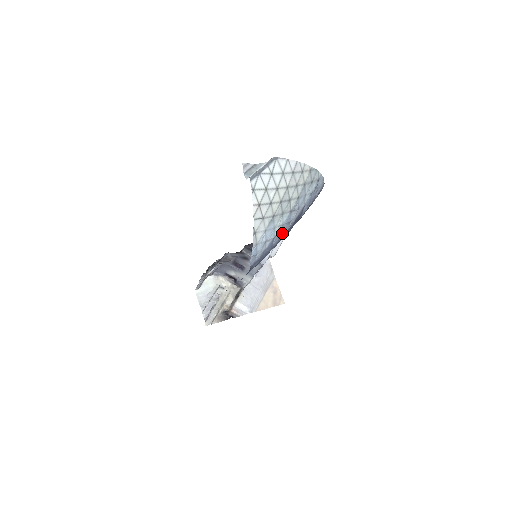
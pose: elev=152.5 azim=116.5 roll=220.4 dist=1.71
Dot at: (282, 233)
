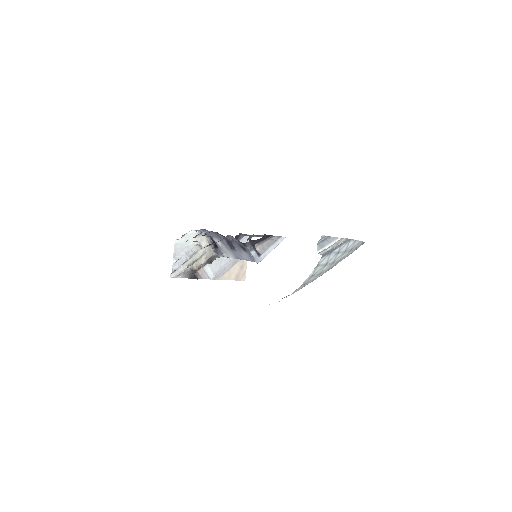
Dot at: occluded
